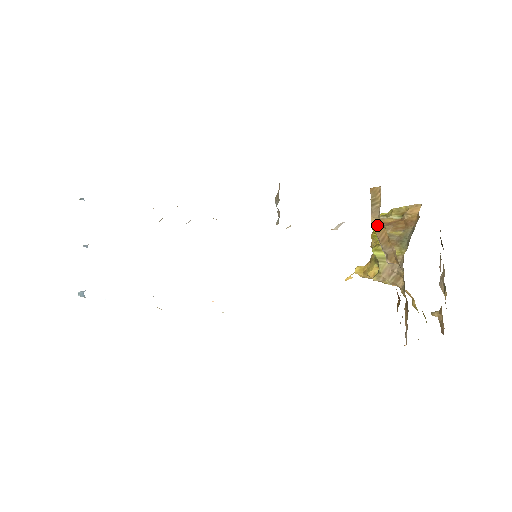
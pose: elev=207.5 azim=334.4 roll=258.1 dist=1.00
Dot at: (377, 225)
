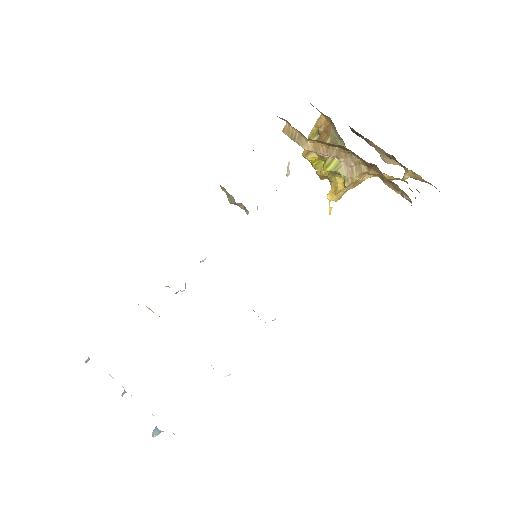
Dot at: (310, 147)
